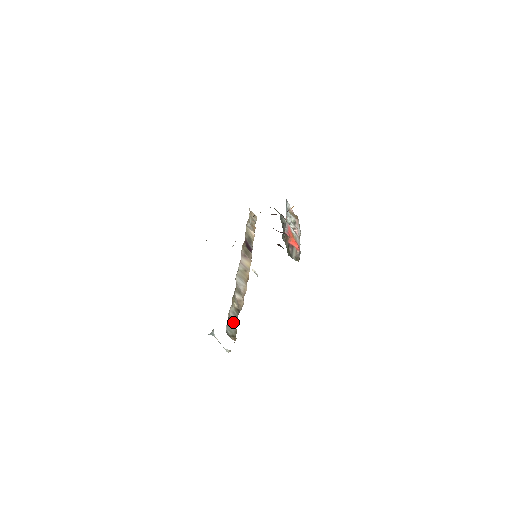
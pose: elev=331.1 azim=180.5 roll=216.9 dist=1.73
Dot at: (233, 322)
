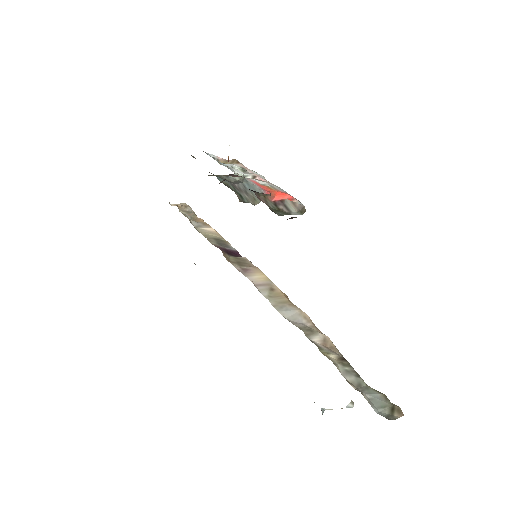
Dot at: (364, 387)
